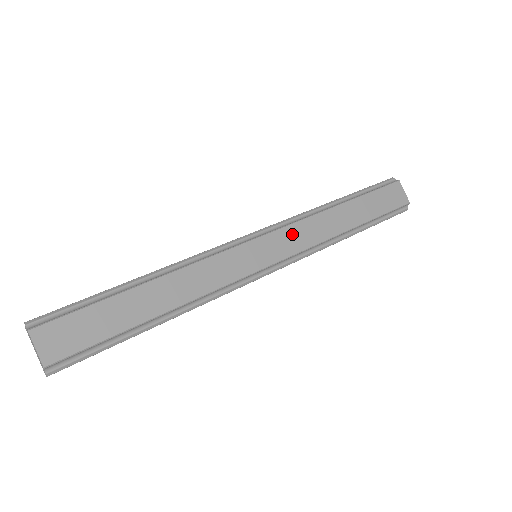
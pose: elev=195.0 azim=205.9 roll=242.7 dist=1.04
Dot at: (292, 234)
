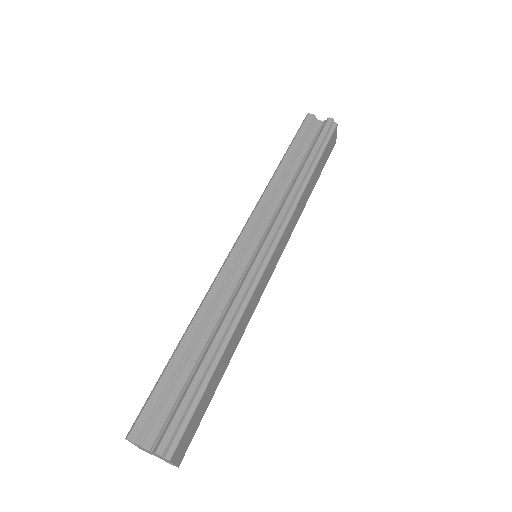
Dot at: (287, 232)
